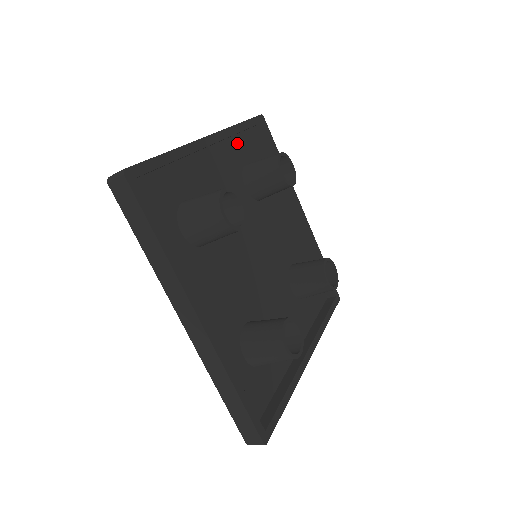
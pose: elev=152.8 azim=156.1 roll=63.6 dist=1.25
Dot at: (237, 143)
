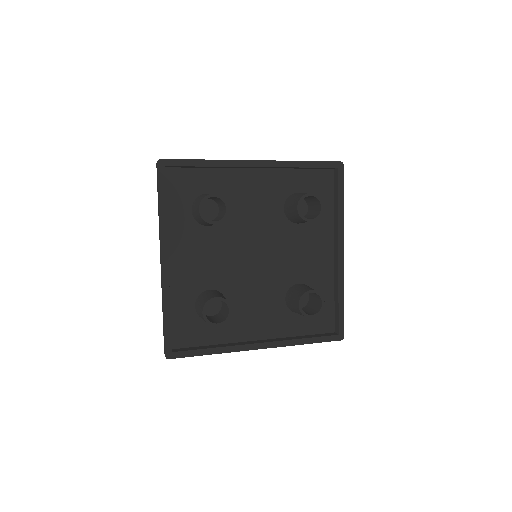
Dot at: (299, 175)
